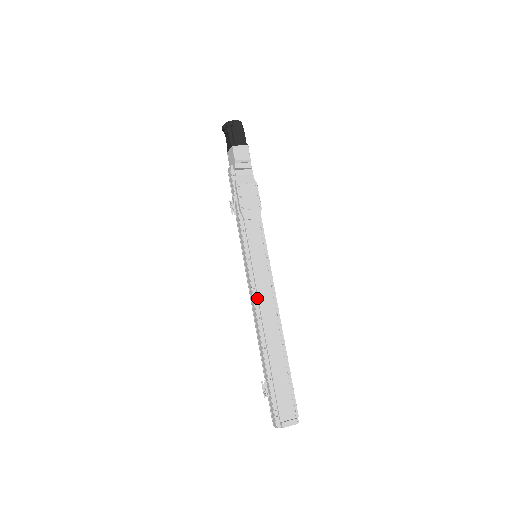
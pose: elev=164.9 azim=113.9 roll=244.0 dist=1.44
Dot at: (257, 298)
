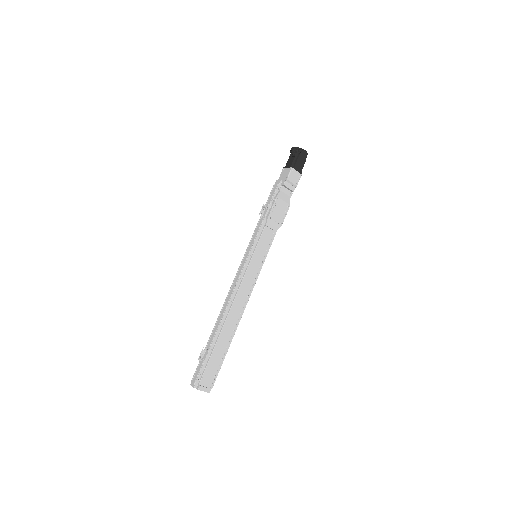
Dot at: (238, 286)
